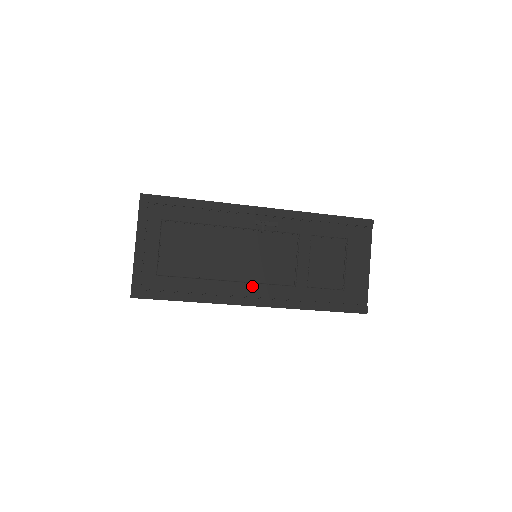
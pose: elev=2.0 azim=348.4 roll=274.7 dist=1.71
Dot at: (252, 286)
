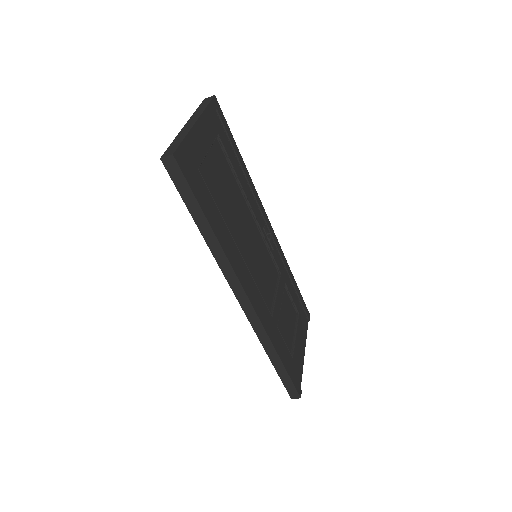
Dot at: (251, 278)
